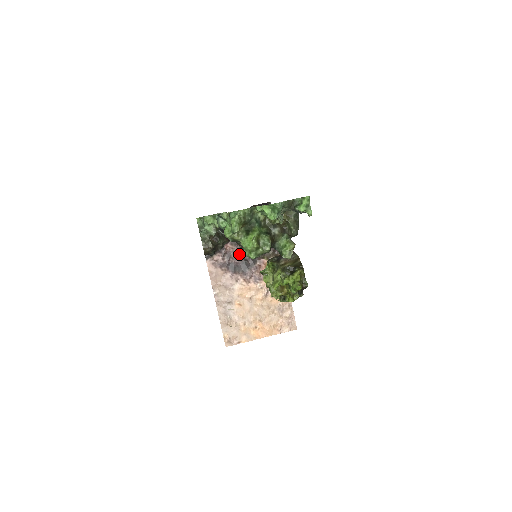
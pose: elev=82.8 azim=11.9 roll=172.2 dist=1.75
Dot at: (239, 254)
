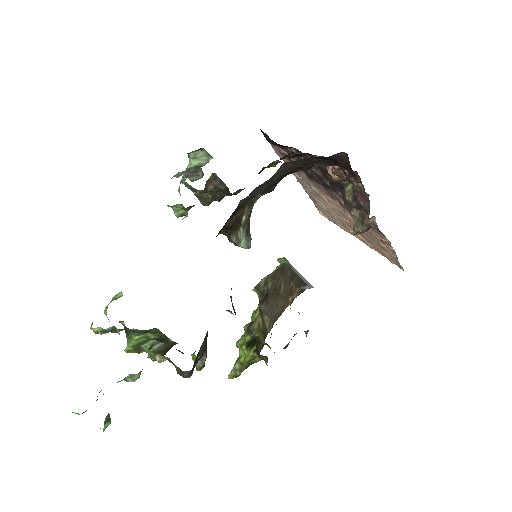
Dot at: (313, 167)
